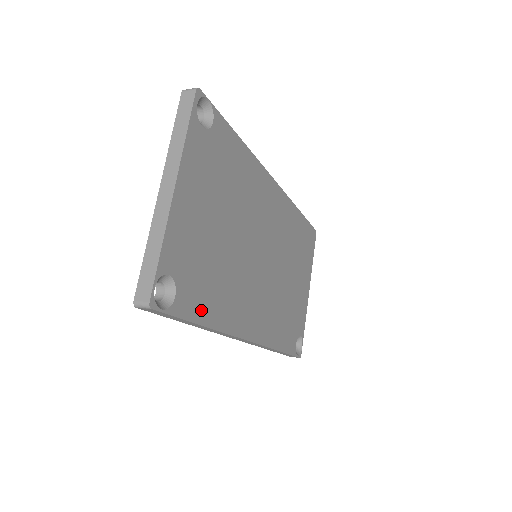
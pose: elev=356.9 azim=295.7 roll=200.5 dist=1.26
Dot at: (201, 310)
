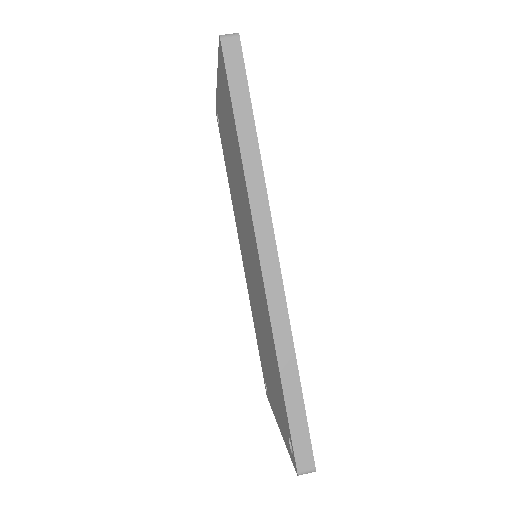
Dot at: occluded
